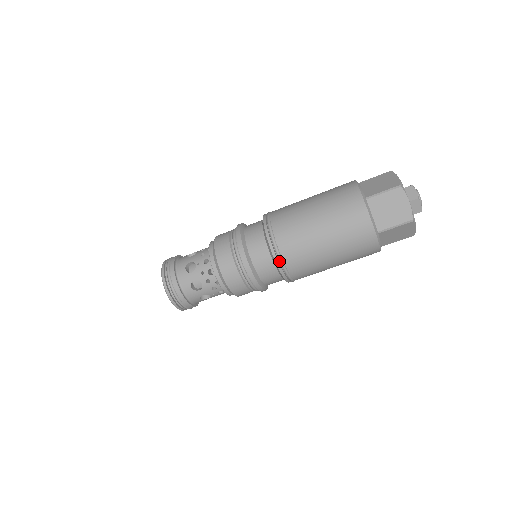
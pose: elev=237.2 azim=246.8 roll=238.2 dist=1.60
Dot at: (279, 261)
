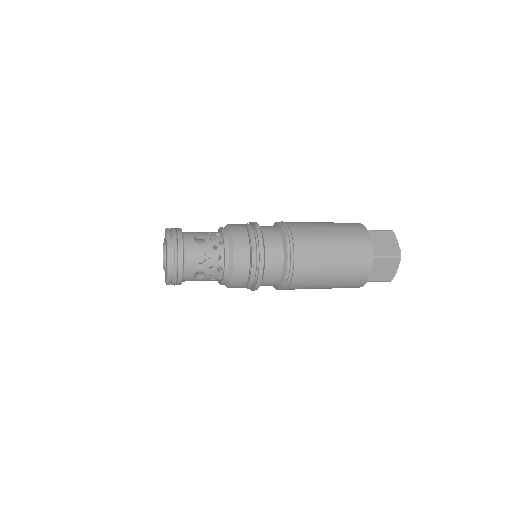
Dot at: (287, 282)
